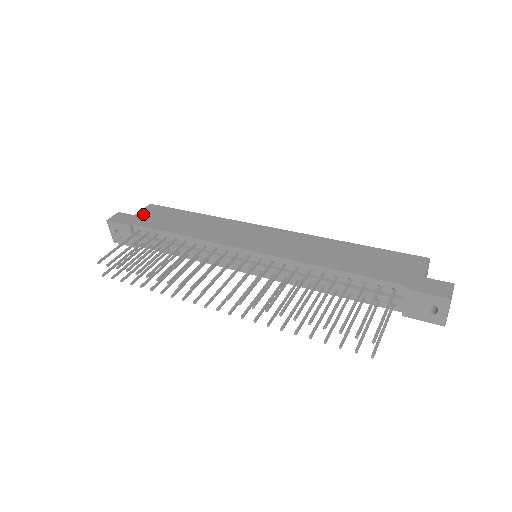
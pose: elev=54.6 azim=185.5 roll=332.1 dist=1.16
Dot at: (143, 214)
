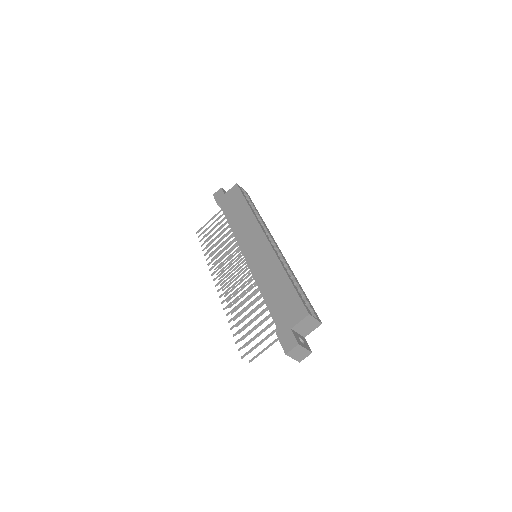
Dot at: (228, 195)
